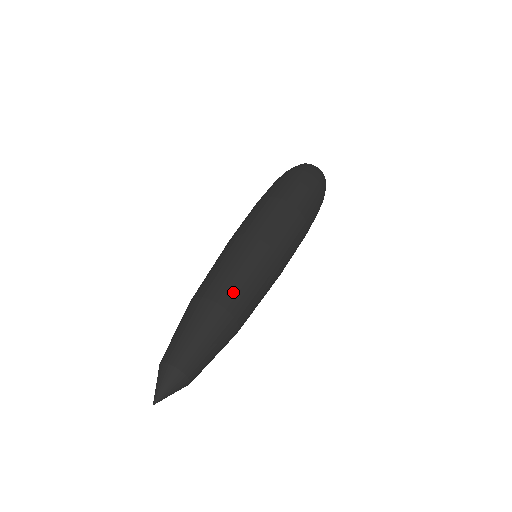
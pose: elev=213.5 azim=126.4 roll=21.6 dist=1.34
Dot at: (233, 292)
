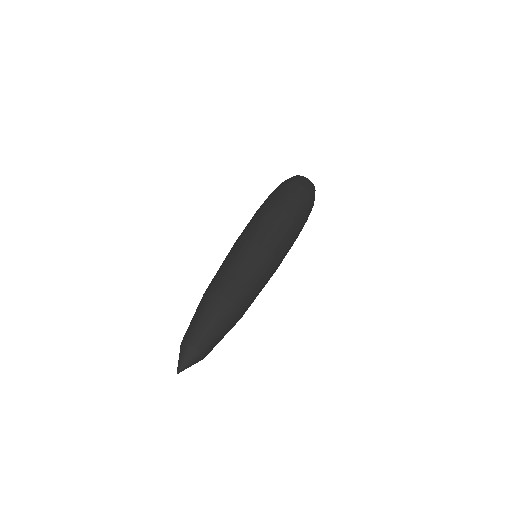
Dot at: (219, 279)
